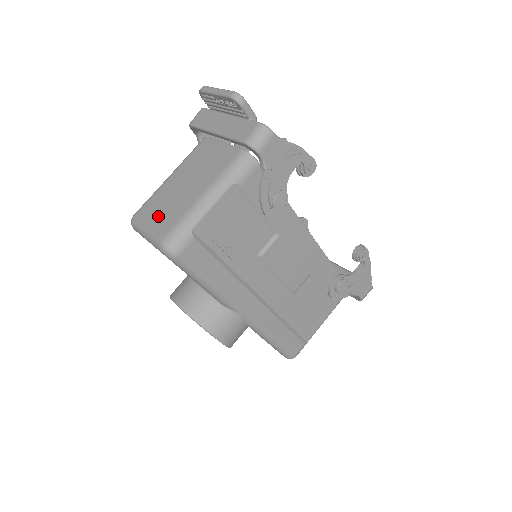
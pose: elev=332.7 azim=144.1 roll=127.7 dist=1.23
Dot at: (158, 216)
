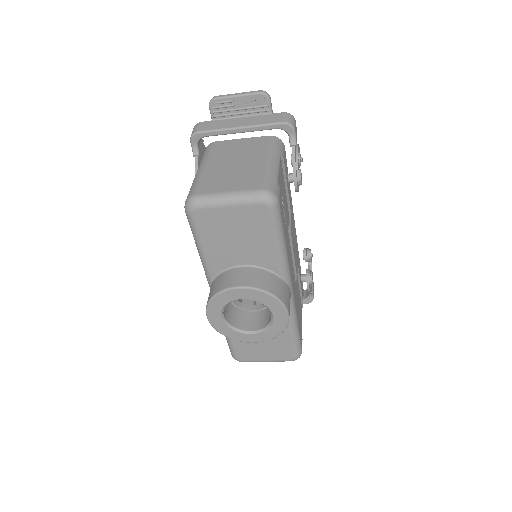
Dot at: (232, 183)
